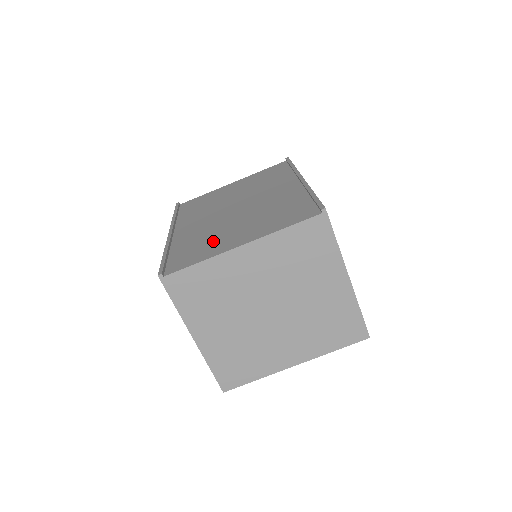
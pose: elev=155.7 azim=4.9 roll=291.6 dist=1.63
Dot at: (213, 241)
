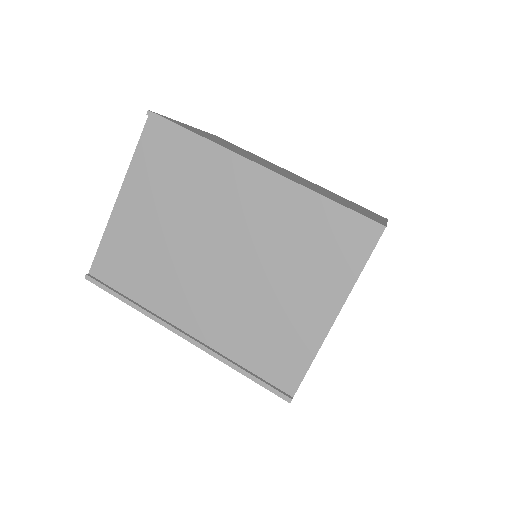
Dot at: (281, 326)
